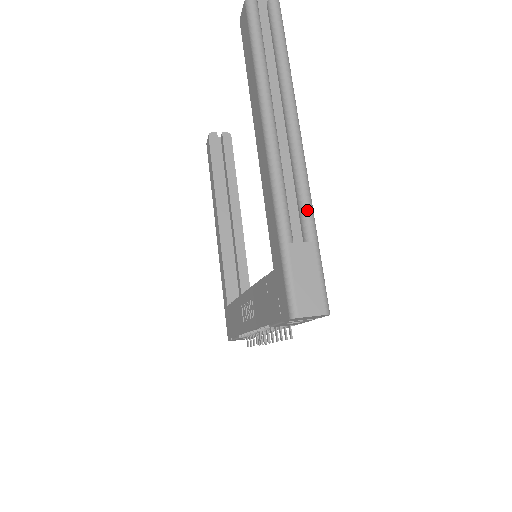
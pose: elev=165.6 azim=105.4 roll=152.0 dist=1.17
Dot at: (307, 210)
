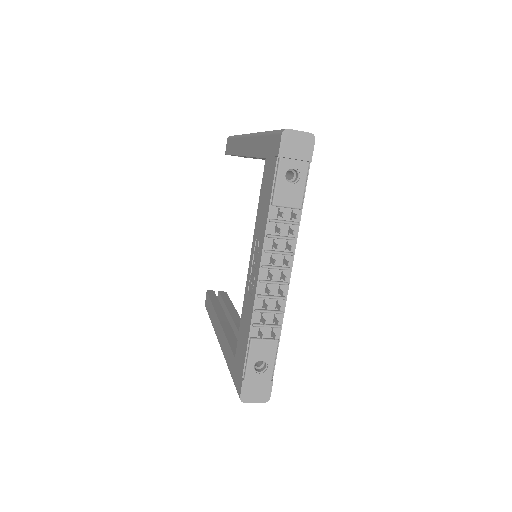
Dot at: occluded
